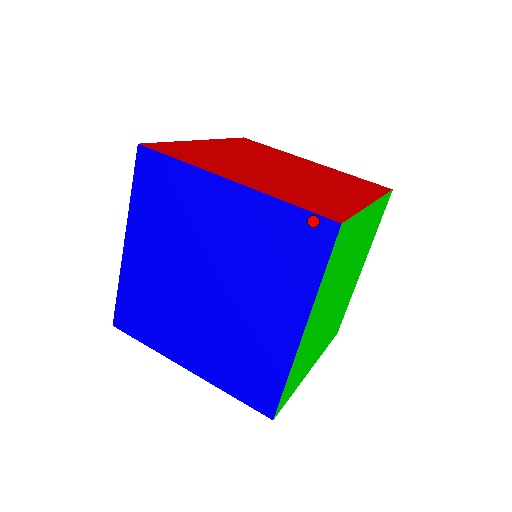
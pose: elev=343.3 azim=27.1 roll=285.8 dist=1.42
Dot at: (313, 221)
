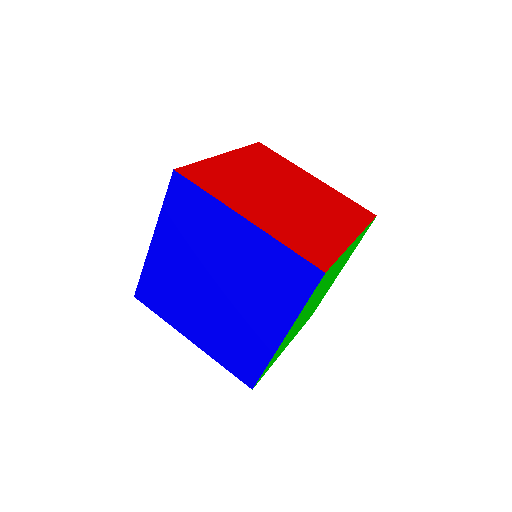
Dot at: (305, 265)
